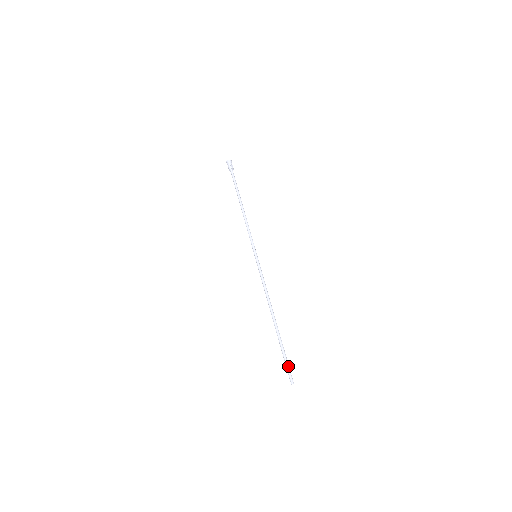
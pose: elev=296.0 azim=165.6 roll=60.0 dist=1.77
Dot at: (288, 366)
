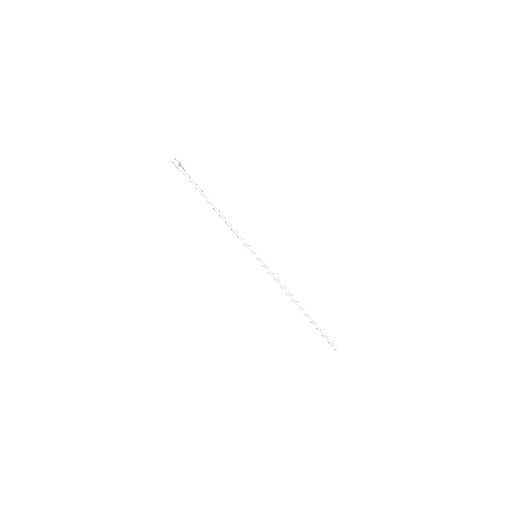
Dot at: (328, 339)
